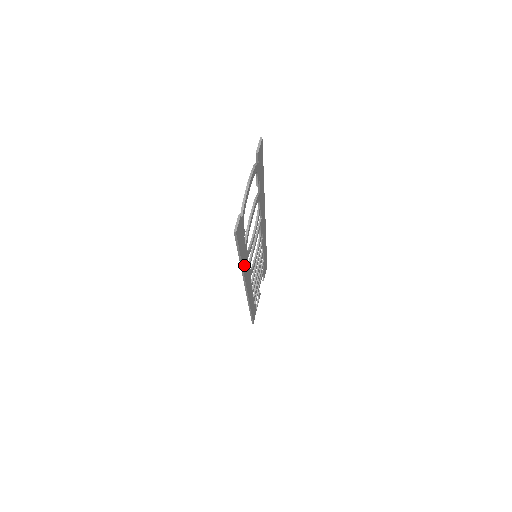
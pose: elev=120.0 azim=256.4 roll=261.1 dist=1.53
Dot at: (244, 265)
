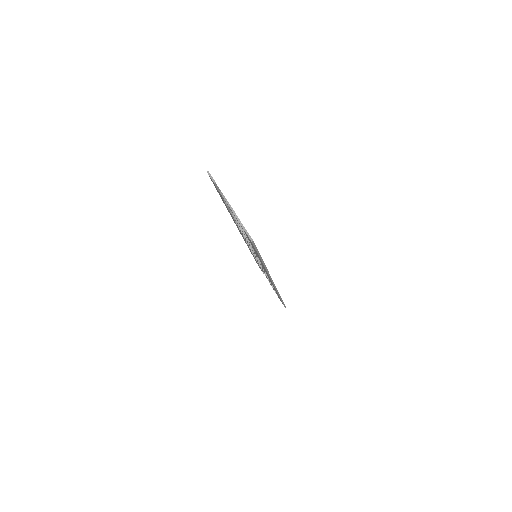
Dot at: occluded
